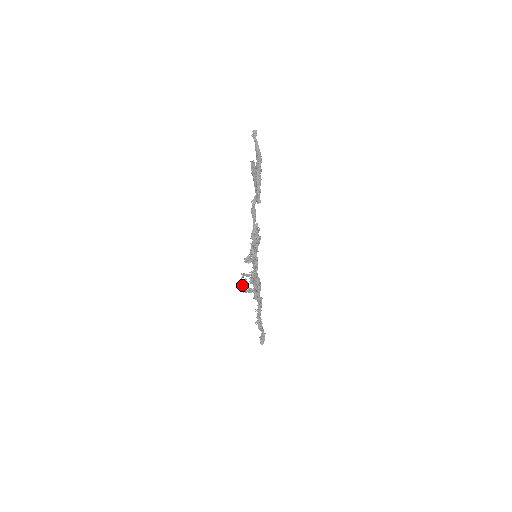
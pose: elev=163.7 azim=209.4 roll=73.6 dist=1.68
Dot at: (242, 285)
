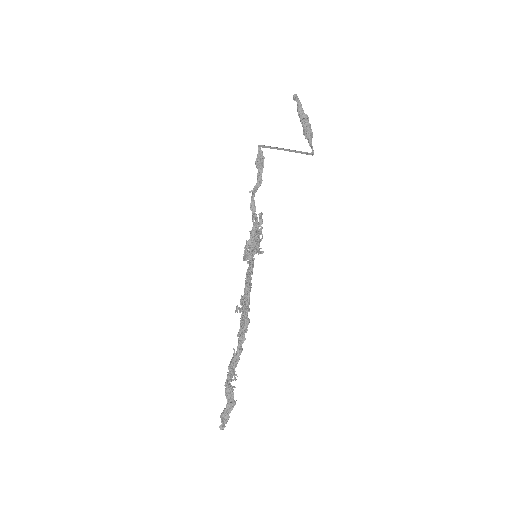
Dot at: (244, 288)
